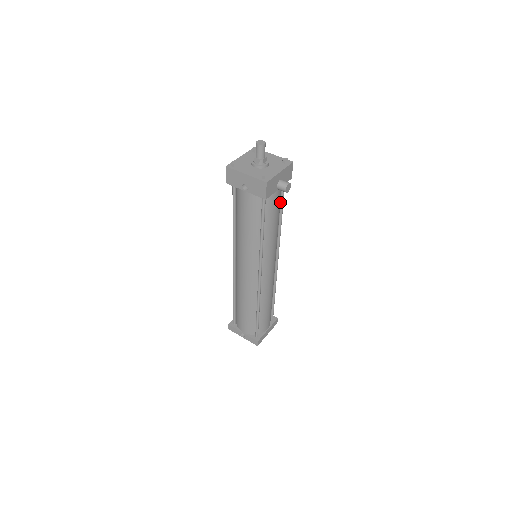
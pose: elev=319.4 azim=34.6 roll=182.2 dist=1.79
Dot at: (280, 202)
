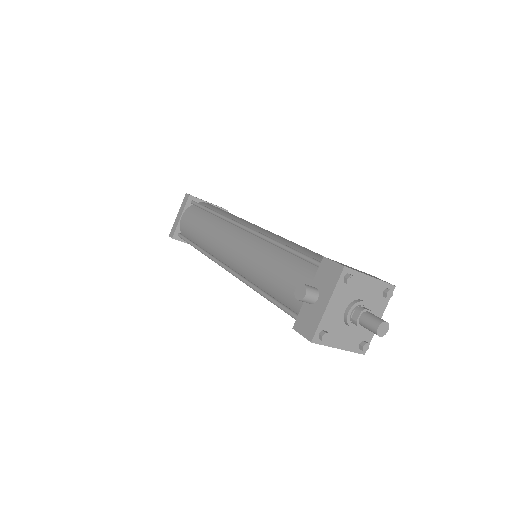
Dot at: occluded
